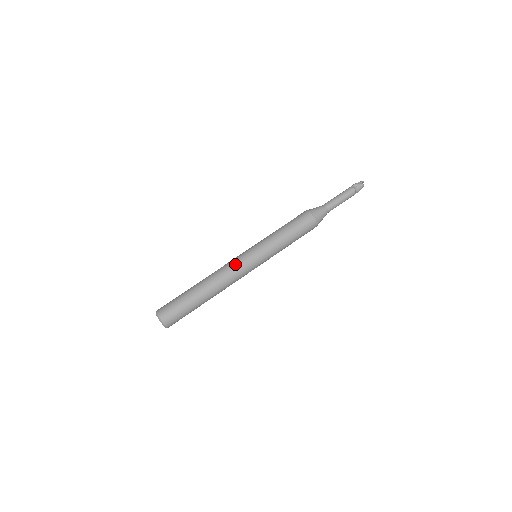
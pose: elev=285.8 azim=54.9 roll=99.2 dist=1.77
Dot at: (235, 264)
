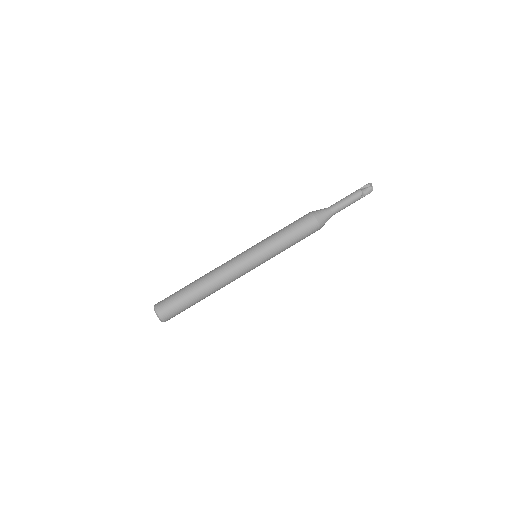
Dot at: (231, 260)
